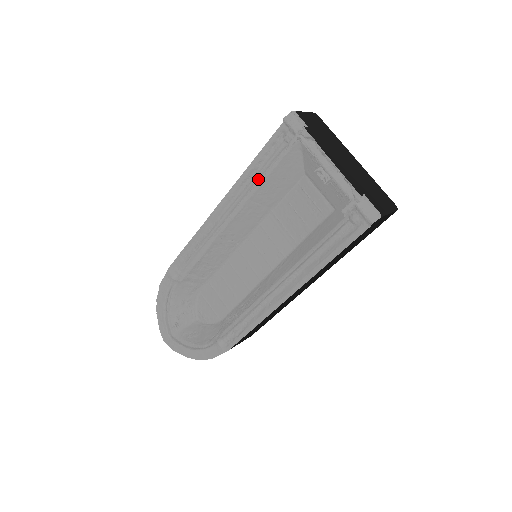
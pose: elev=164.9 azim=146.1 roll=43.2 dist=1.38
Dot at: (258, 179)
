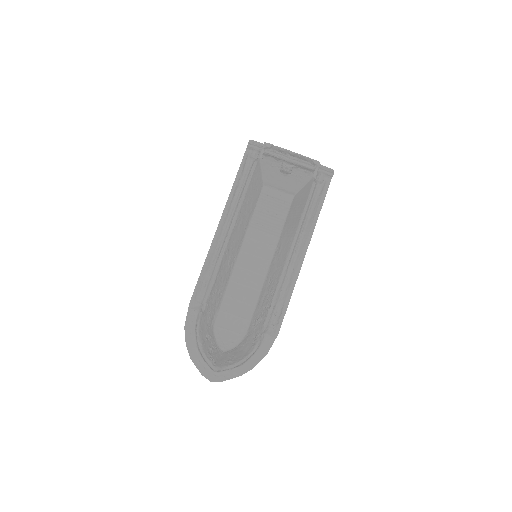
Dot at: (242, 192)
